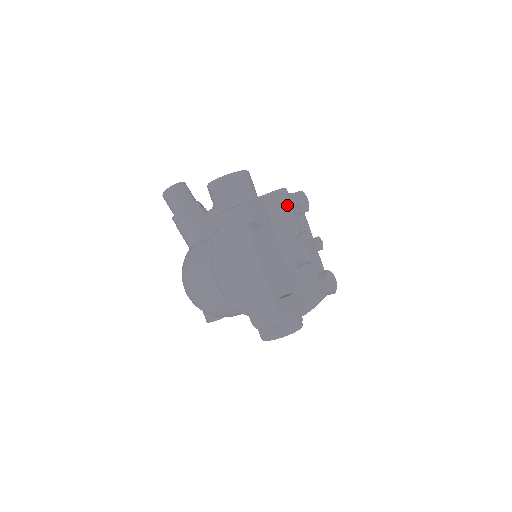
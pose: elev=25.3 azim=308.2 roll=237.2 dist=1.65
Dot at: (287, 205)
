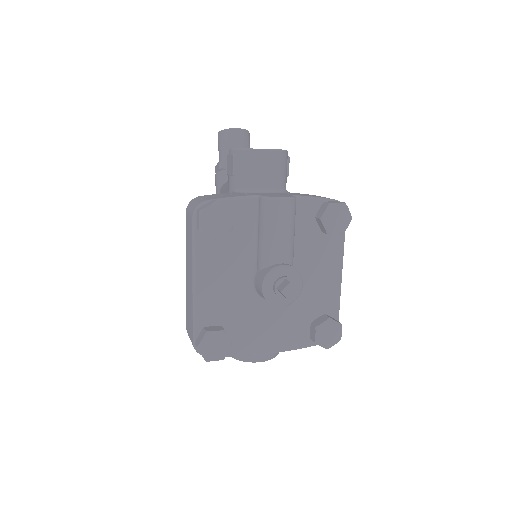
Dot at: (276, 222)
